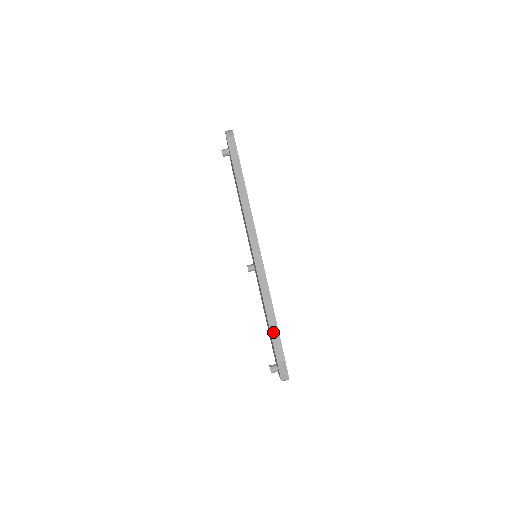
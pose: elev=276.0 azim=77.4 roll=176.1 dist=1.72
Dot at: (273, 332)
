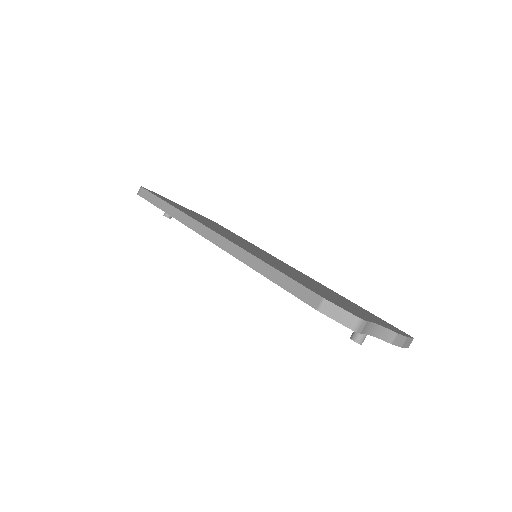
Dot at: (286, 286)
